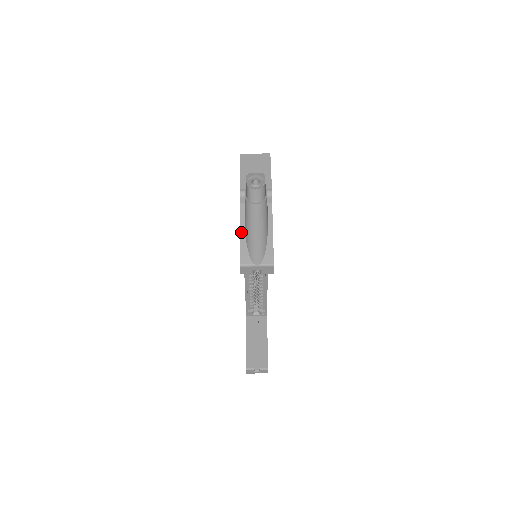
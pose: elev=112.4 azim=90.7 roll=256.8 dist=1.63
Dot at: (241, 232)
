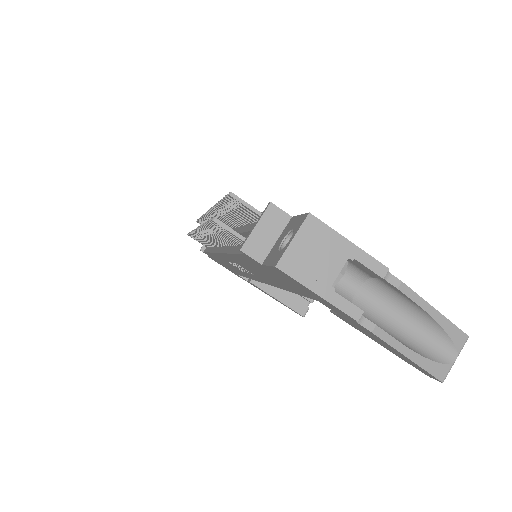
Dot at: (409, 357)
